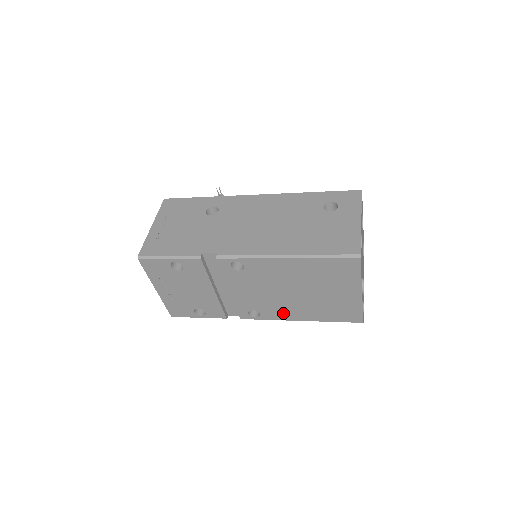
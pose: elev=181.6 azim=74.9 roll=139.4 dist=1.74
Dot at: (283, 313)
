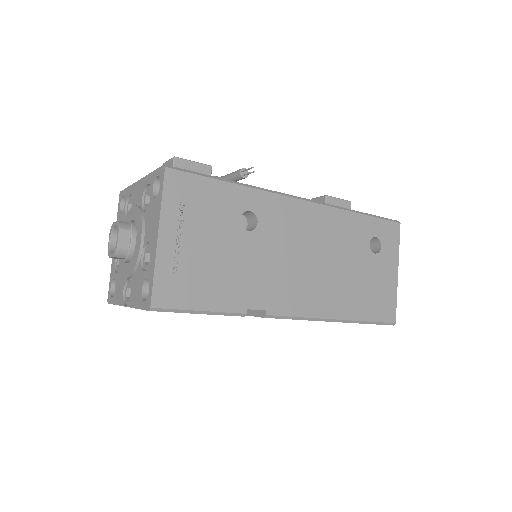
Dot at: occluded
